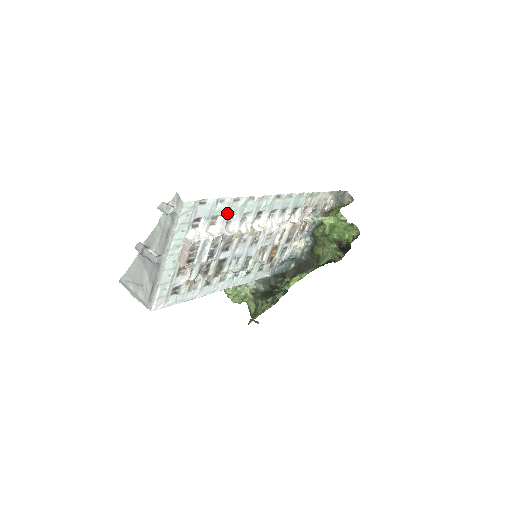
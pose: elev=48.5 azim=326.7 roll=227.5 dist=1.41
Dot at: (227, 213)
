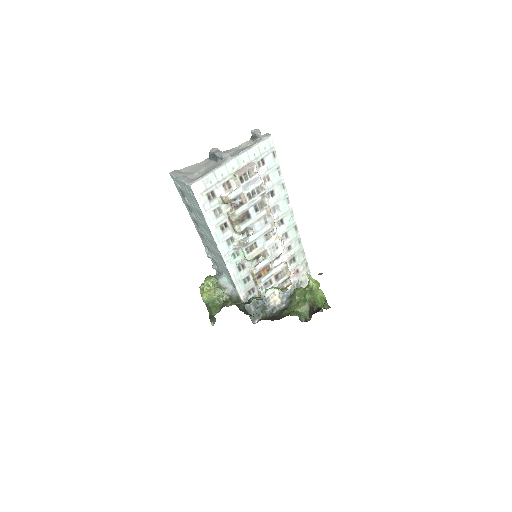
Dot at: (274, 186)
